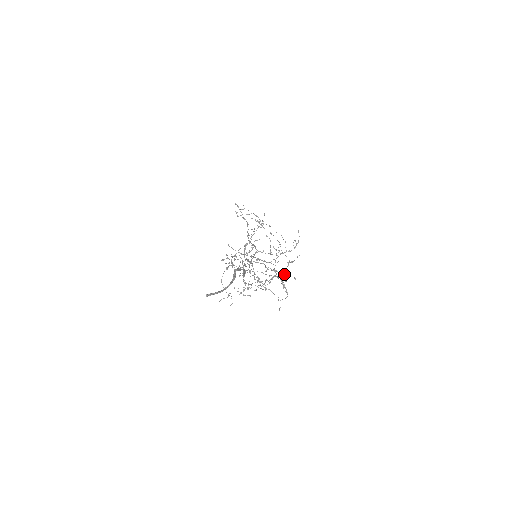
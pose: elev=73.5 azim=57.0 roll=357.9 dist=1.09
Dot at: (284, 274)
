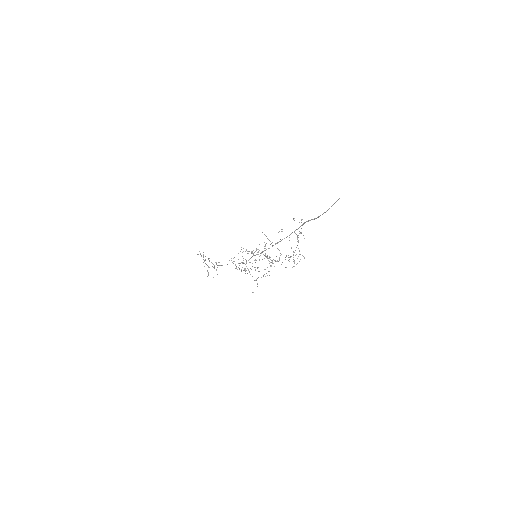
Dot at: occluded
